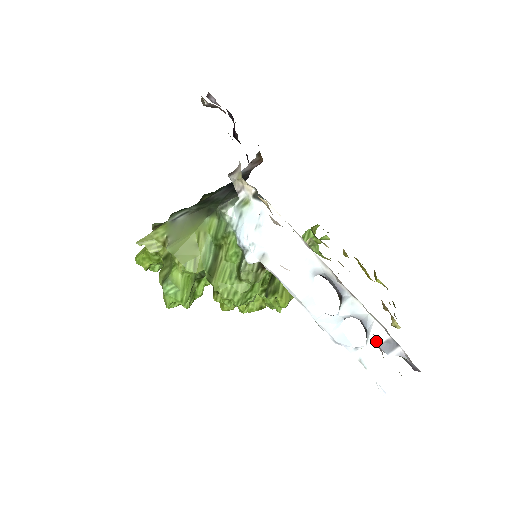
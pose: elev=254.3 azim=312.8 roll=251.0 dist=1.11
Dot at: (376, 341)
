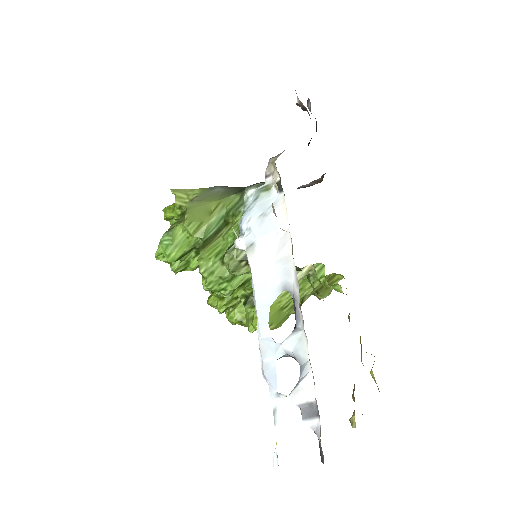
Dot at: occluded
